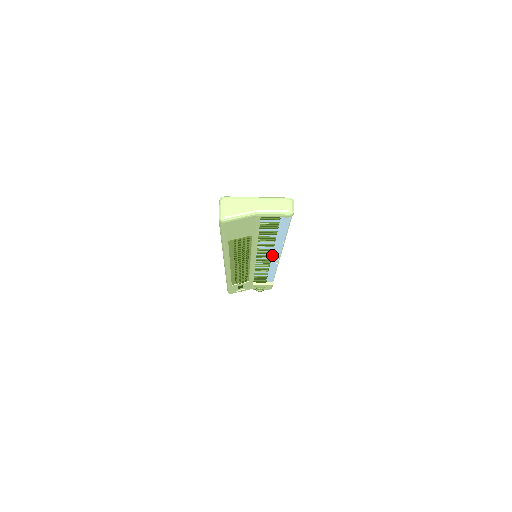
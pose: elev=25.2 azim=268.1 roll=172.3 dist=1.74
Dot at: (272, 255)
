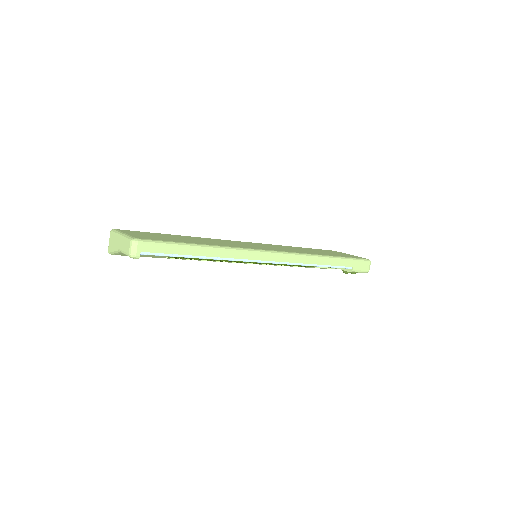
Dot at: occluded
